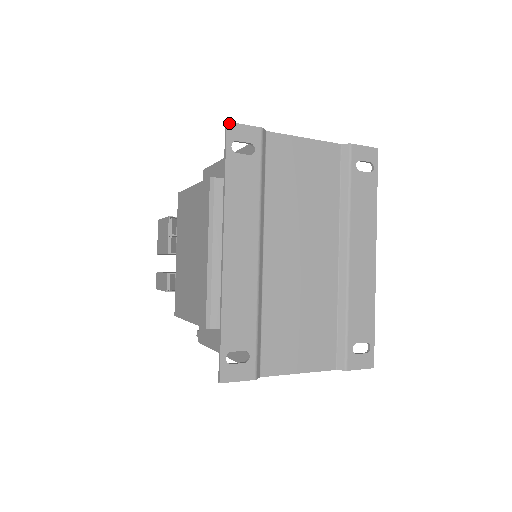
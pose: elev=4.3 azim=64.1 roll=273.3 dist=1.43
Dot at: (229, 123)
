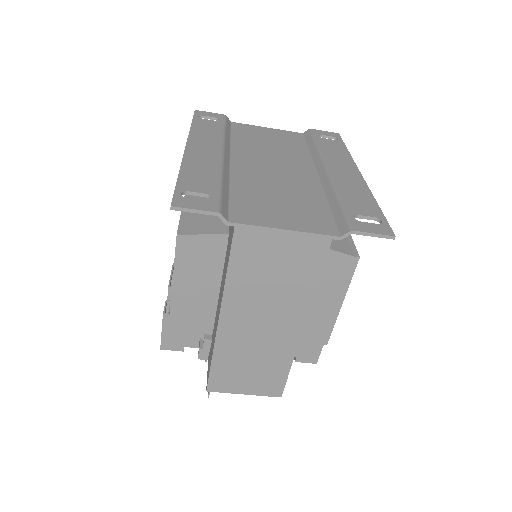
Dot at: (197, 111)
